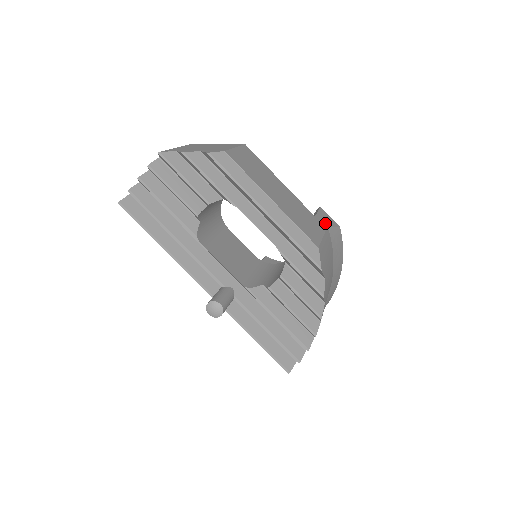
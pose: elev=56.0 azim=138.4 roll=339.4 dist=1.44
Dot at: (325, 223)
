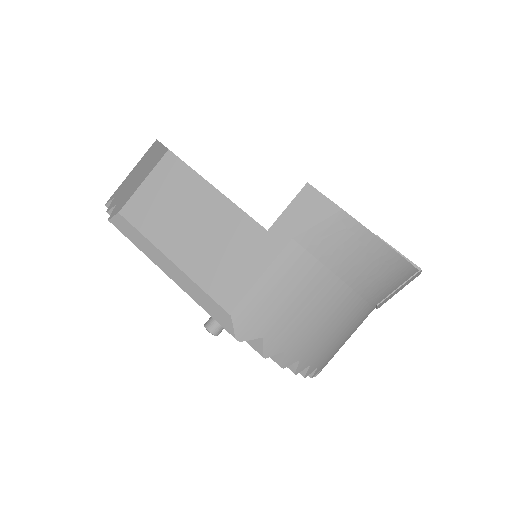
Dot at: (291, 231)
